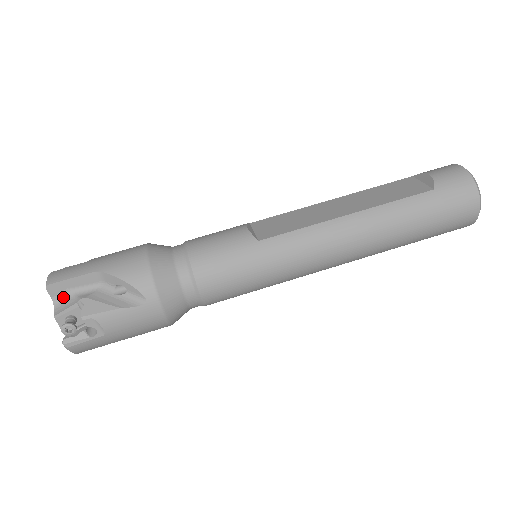
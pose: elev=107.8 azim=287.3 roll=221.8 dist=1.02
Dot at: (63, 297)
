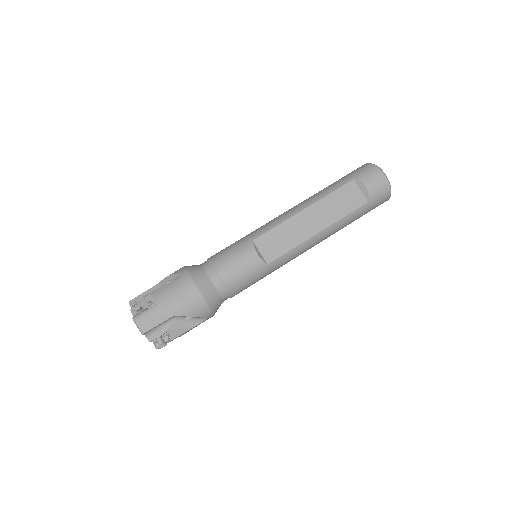
Dot at: (151, 331)
